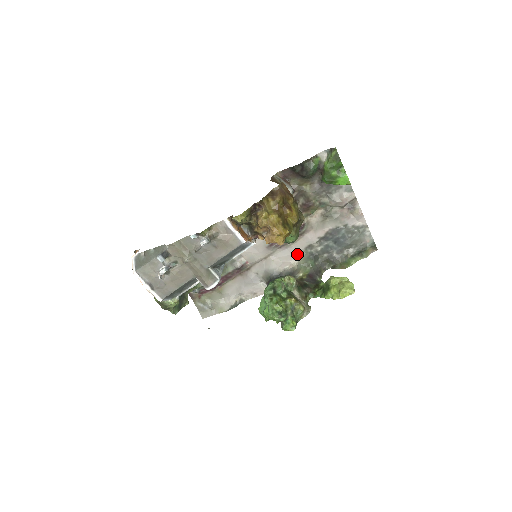
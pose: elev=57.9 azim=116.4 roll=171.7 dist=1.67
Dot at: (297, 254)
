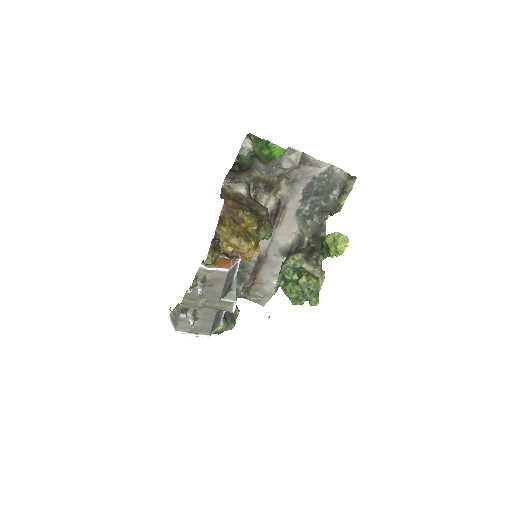
Dot at: (293, 223)
